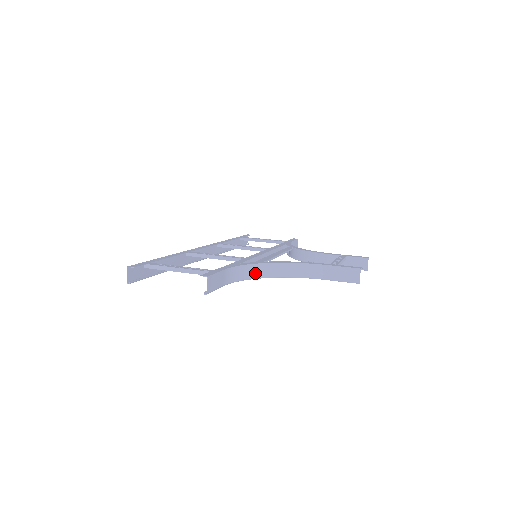
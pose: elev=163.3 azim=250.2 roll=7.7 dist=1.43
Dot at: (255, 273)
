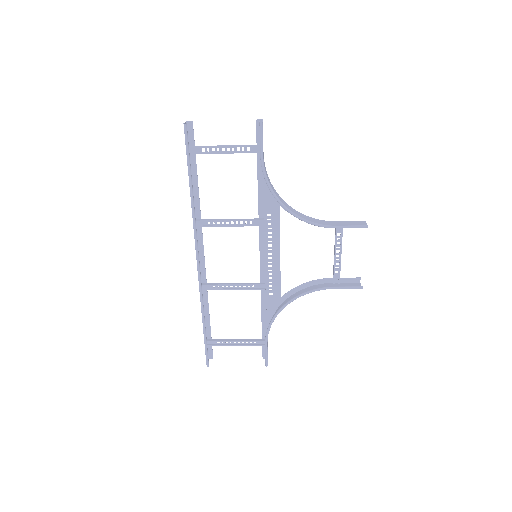
Dot at: (277, 196)
